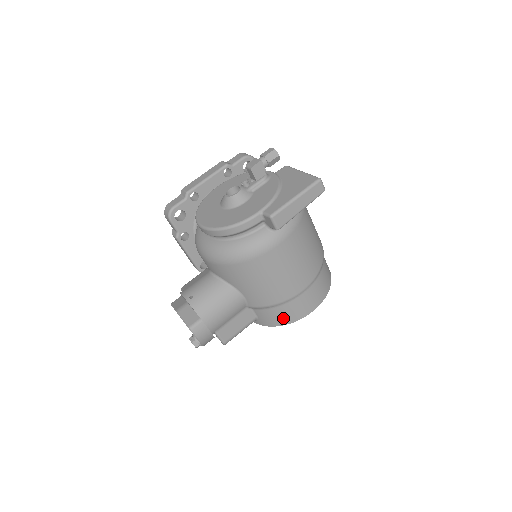
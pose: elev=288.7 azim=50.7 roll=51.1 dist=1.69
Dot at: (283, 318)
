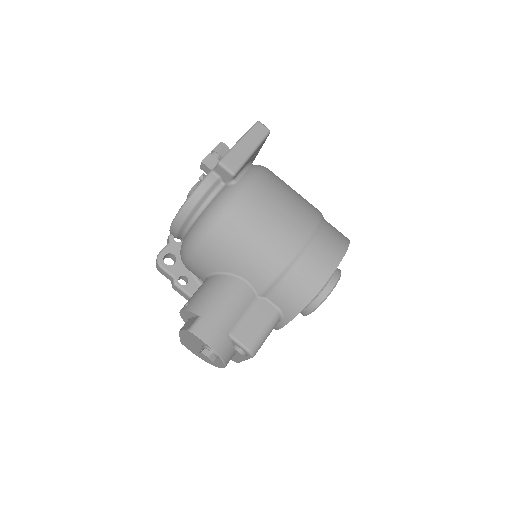
Dot at: (304, 289)
